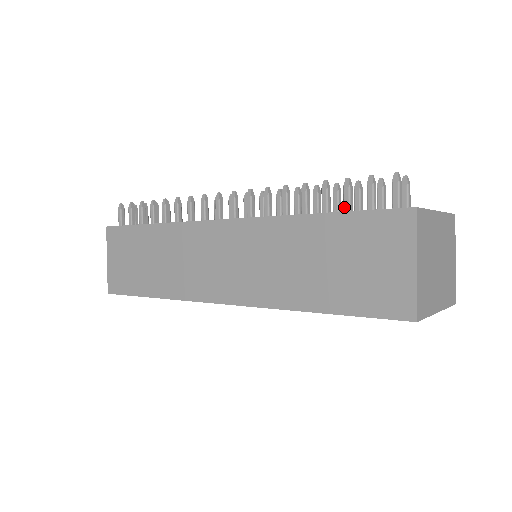
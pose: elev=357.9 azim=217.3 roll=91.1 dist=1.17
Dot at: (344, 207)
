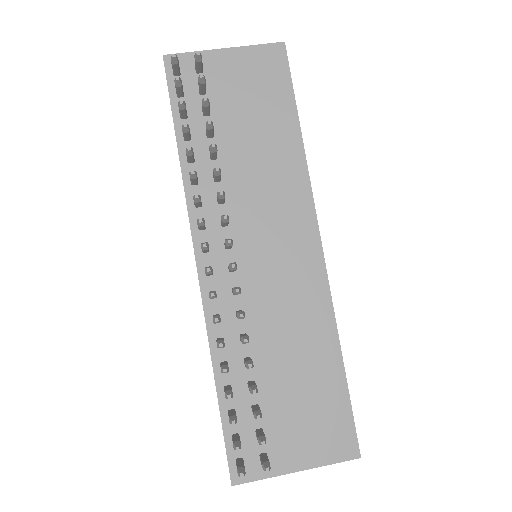
Dot at: (228, 413)
